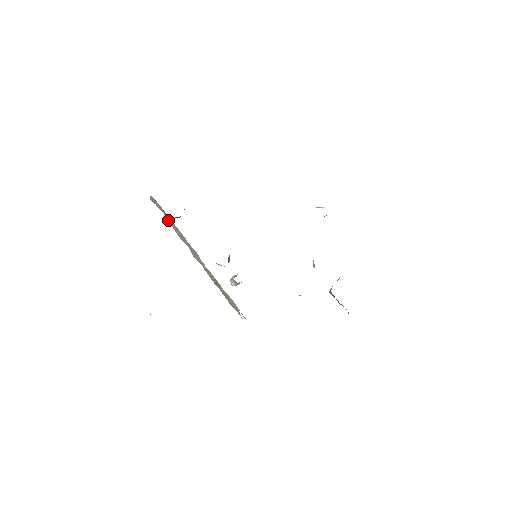
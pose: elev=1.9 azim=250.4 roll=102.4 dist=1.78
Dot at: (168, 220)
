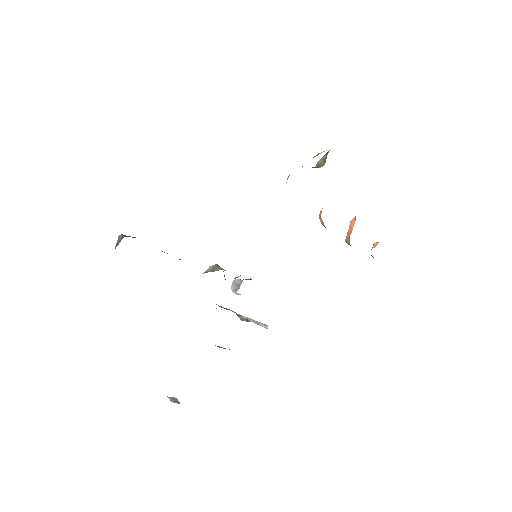
Dot at: occluded
